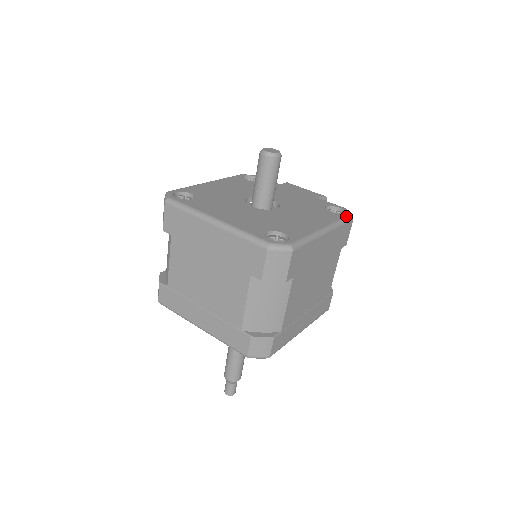
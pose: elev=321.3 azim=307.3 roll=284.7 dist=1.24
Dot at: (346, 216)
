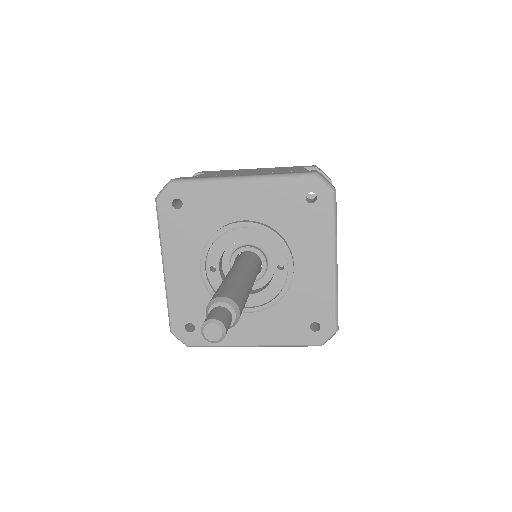
Dot at: occluded
